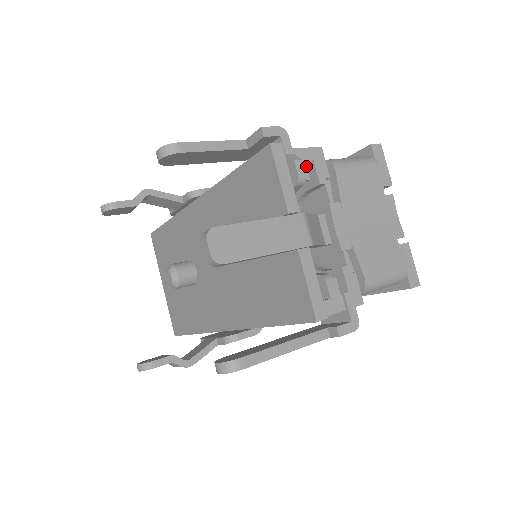
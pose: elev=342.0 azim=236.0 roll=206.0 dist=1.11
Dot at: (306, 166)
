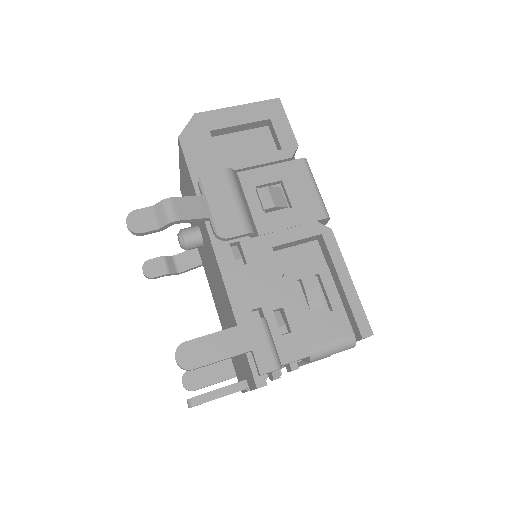
Dot at: (287, 364)
